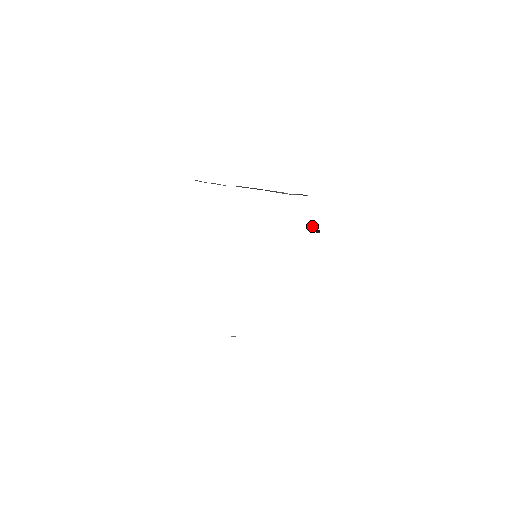
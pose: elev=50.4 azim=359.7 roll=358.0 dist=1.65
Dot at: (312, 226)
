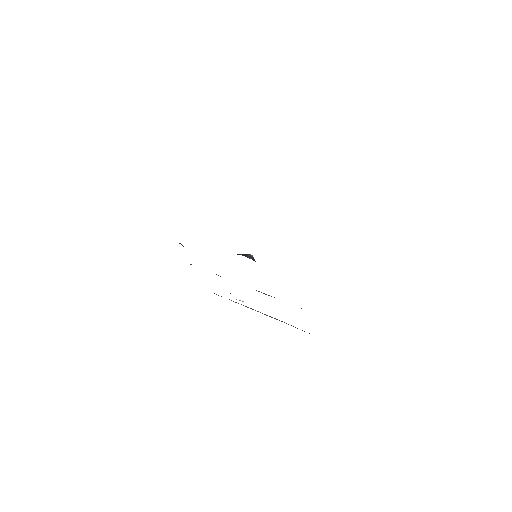
Dot at: occluded
